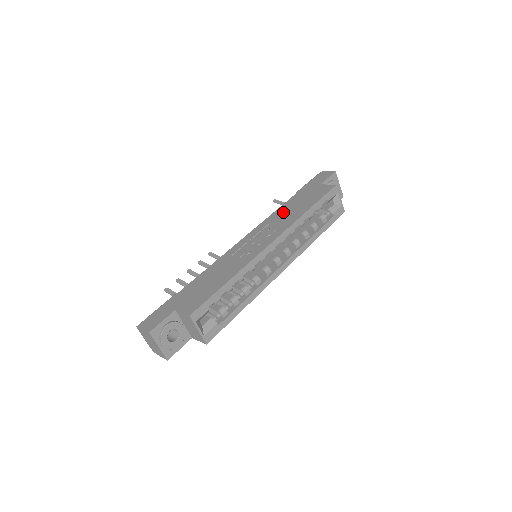
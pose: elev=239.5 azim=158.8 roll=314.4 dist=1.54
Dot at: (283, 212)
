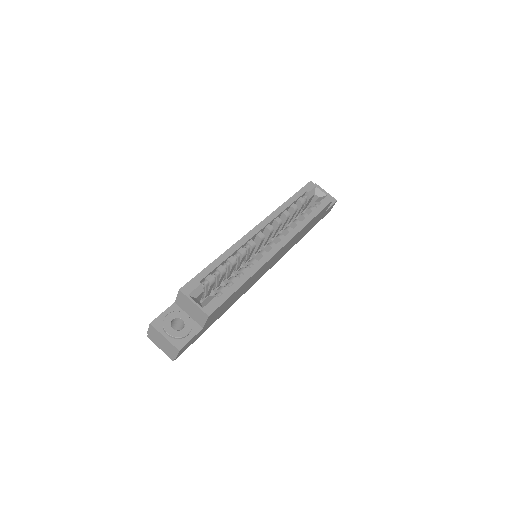
Dot at: occluded
